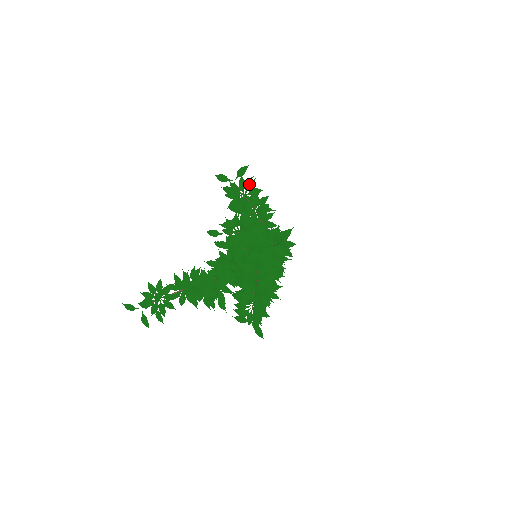
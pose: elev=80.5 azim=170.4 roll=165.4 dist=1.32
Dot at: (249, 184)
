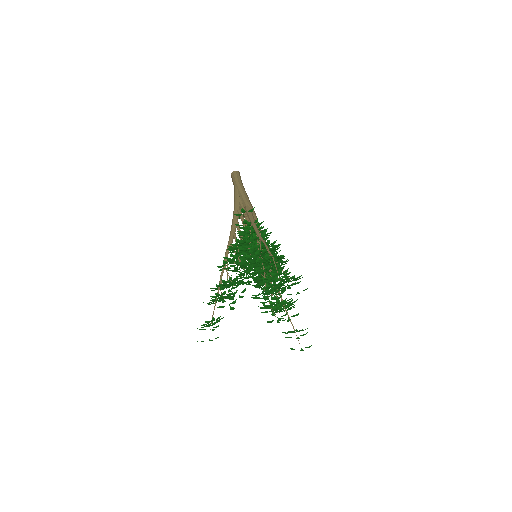
Dot at: occluded
